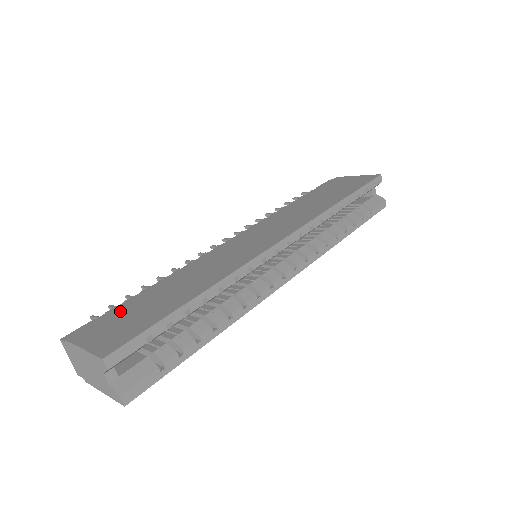
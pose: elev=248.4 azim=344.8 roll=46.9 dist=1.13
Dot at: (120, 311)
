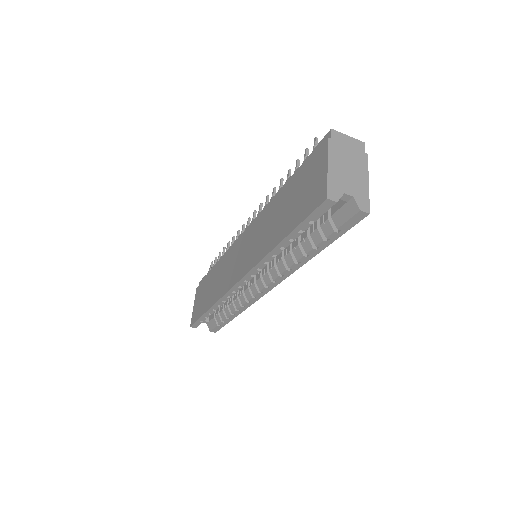
Dot at: (204, 284)
